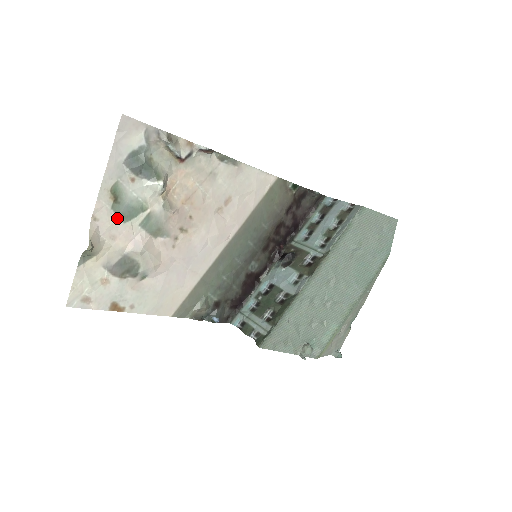
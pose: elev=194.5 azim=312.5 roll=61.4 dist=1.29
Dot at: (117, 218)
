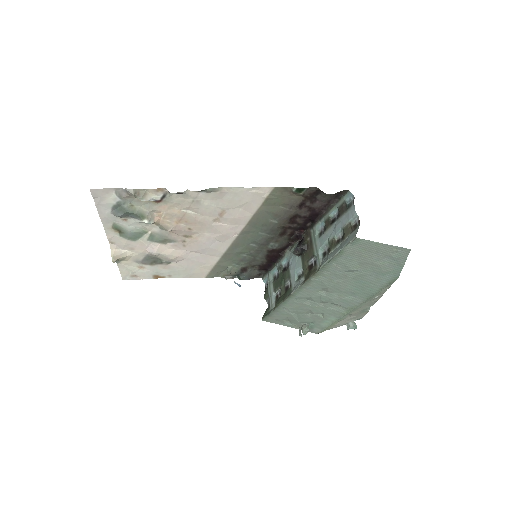
Dot at: (128, 240)
